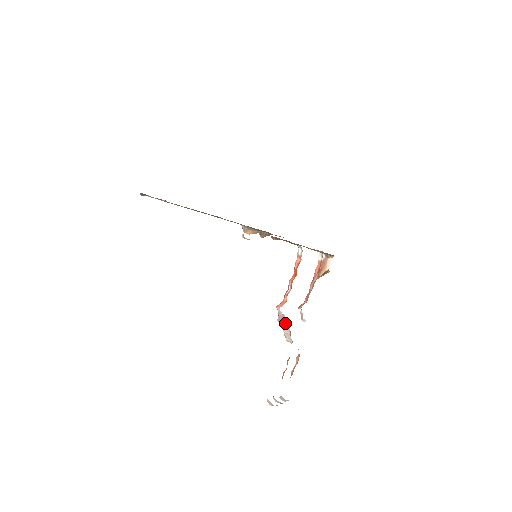
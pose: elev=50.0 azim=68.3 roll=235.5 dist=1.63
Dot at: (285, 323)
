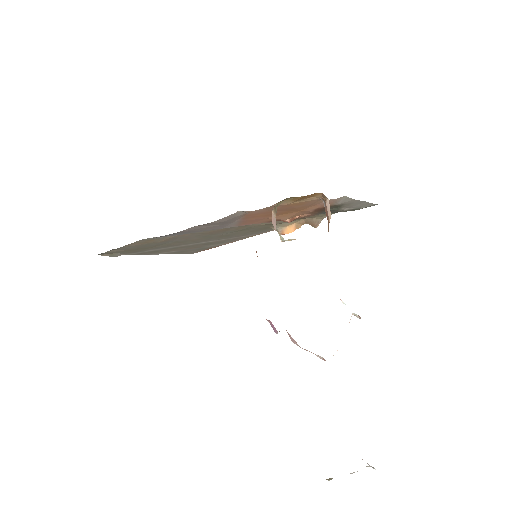
Dot at: (277, 332)
